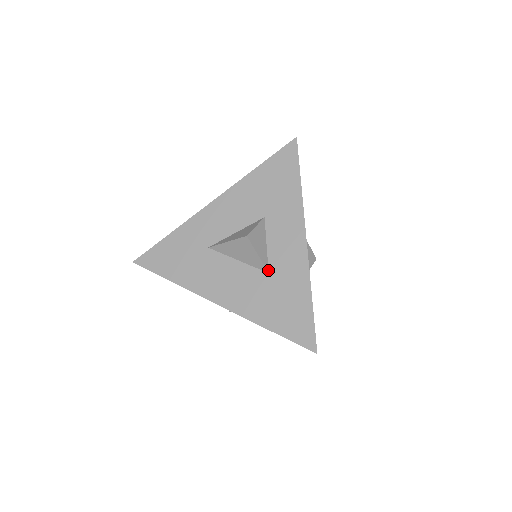
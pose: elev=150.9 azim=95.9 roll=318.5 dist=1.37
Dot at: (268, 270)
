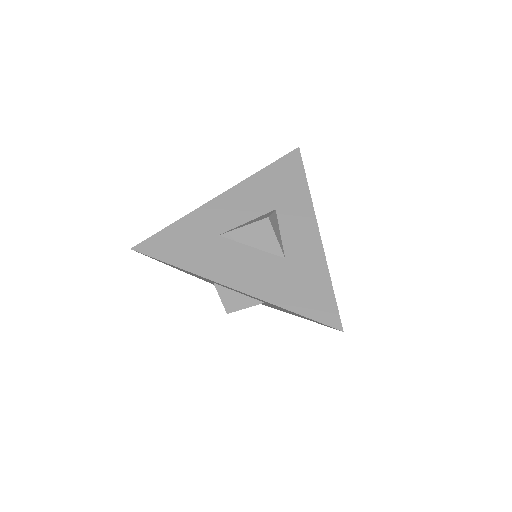
Dot at: (284, 255)
